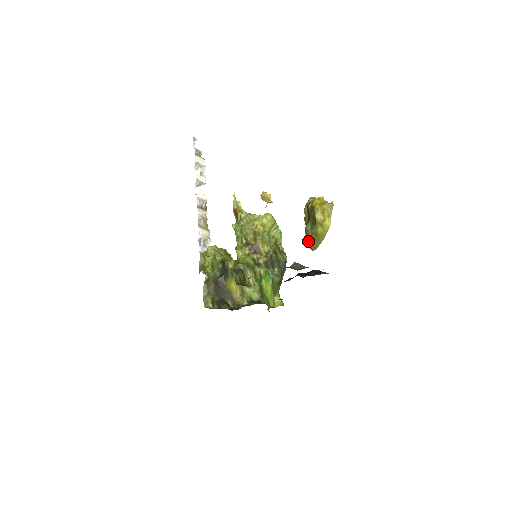
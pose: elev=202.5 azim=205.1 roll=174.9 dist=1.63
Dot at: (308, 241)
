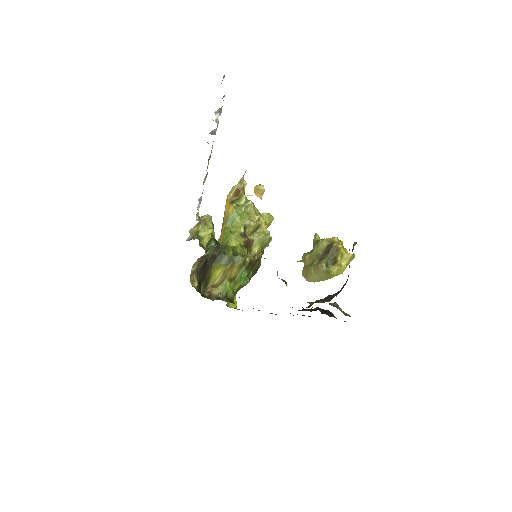
Dot at: (312, 272)
